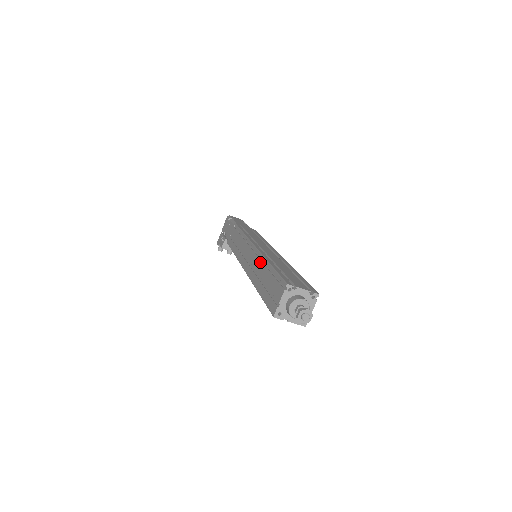
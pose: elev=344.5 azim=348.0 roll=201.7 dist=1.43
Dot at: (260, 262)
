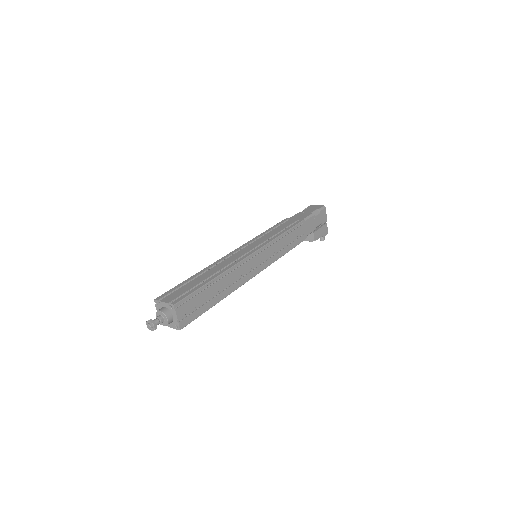
Dot at: occluded
